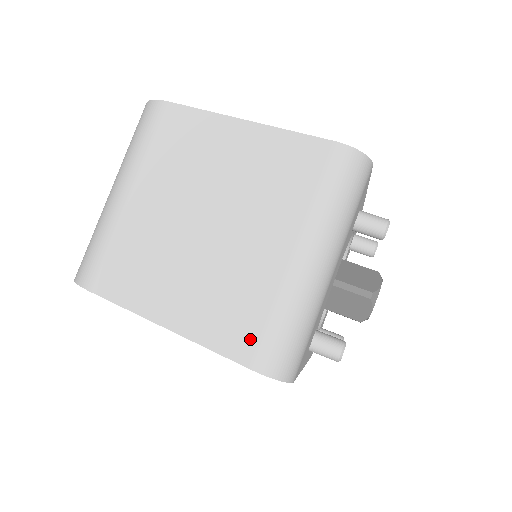
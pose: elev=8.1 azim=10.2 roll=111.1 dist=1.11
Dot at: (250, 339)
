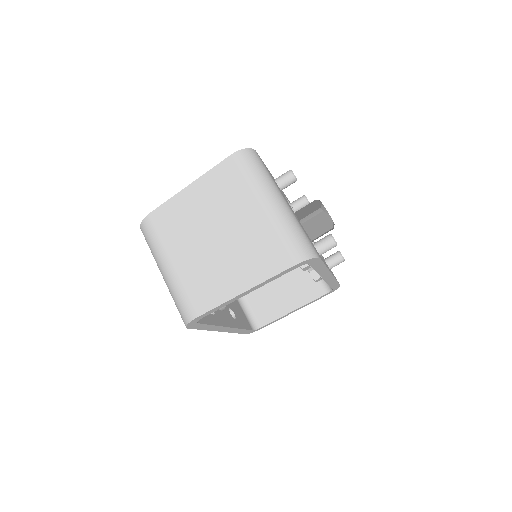
Dot at: (281, 255)
